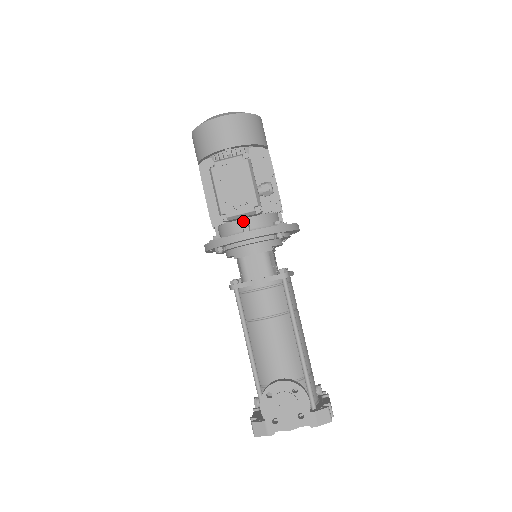
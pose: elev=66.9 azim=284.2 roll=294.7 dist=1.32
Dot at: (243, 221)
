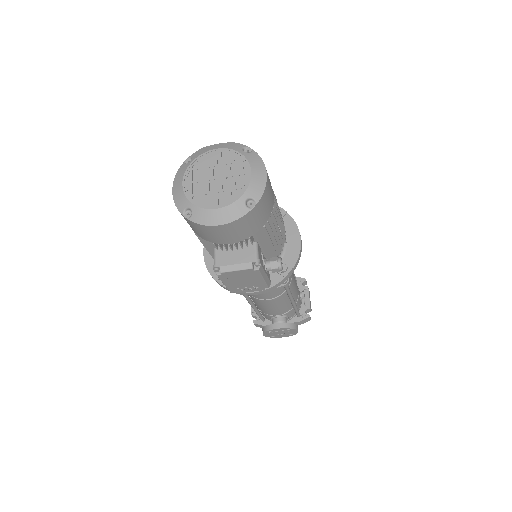
Dot at: occluded
